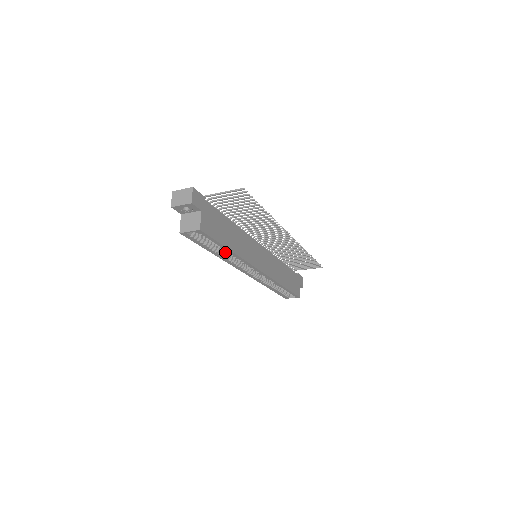
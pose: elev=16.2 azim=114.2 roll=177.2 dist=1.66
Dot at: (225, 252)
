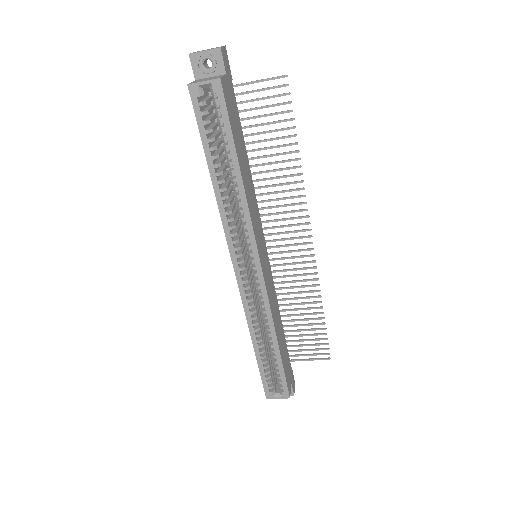
Dot at: (227, 188)
